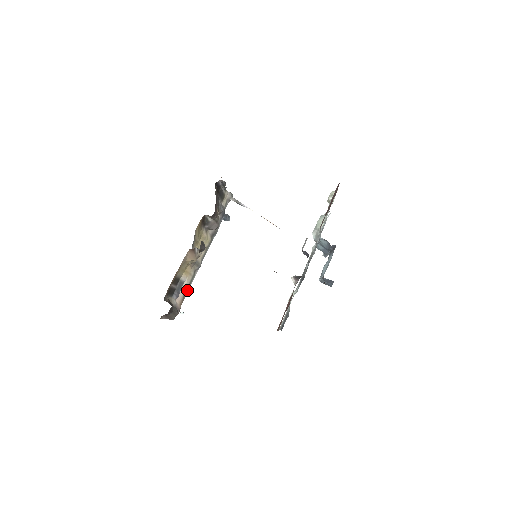
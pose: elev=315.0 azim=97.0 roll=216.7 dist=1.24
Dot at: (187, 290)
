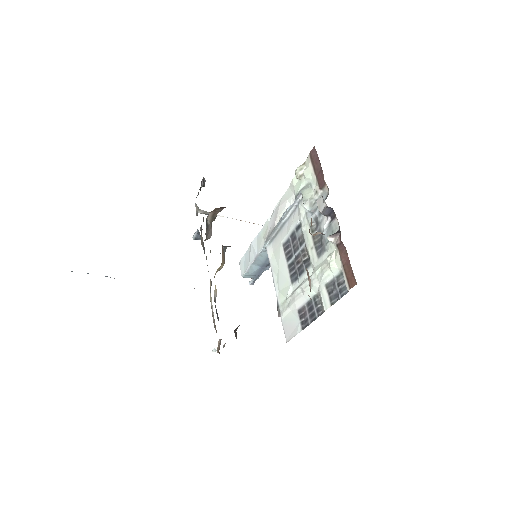
Dot at: (213, 316)
